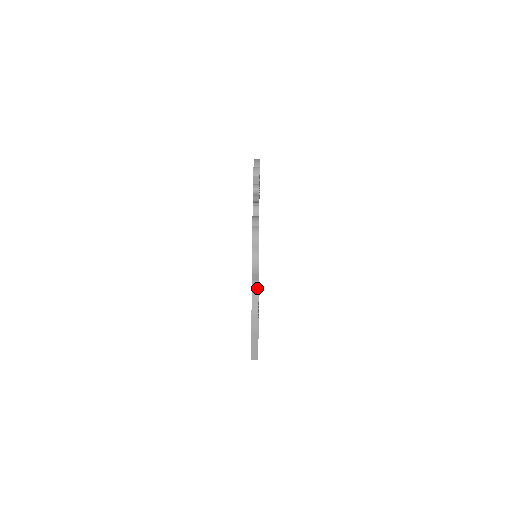
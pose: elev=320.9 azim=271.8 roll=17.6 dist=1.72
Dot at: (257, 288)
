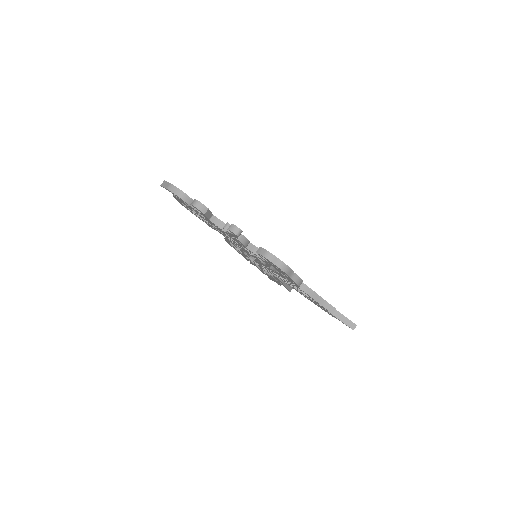
Dot at: (309, 289)
